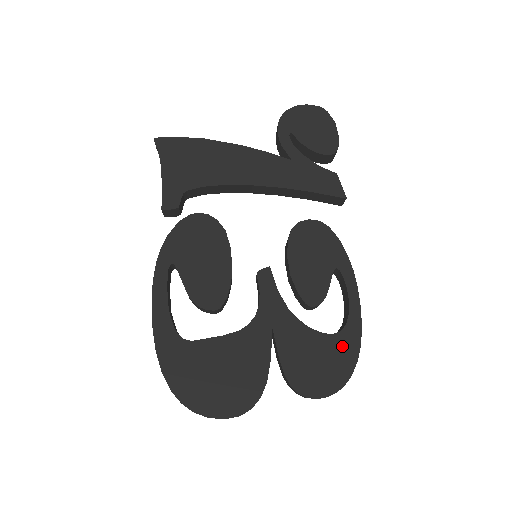
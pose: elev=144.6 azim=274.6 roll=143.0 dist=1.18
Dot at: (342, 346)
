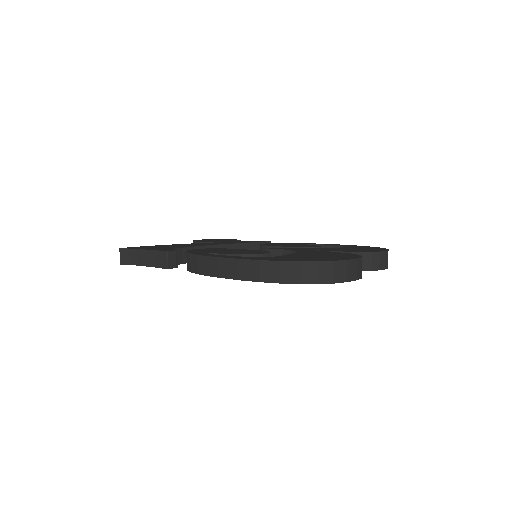
Dot at: (358, 247)
